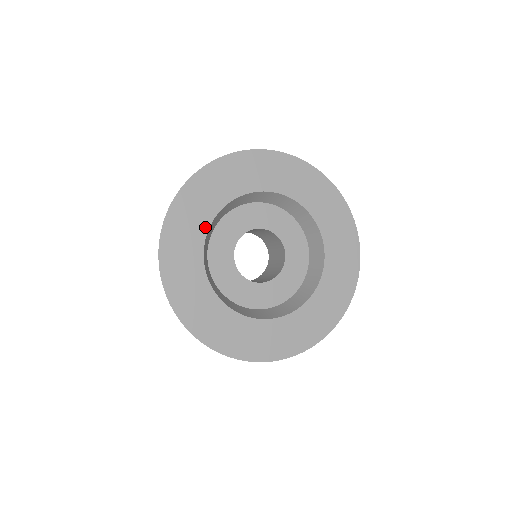
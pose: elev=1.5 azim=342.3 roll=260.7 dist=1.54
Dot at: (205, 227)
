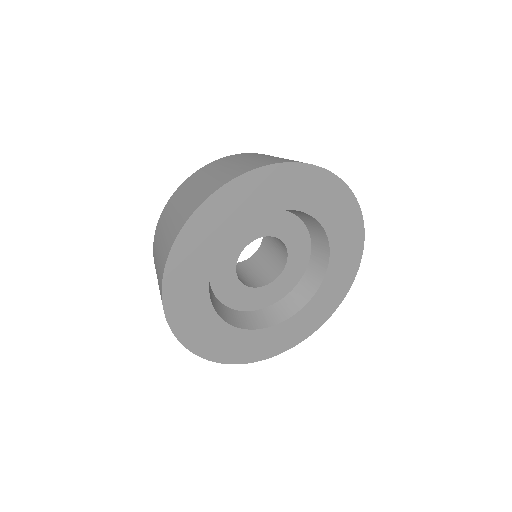
Dot at: (208, 305)
